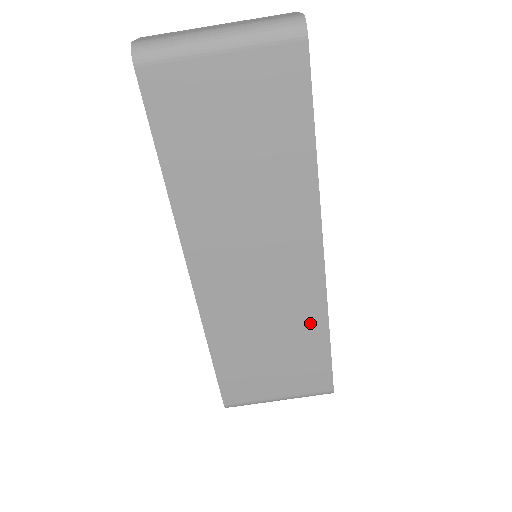
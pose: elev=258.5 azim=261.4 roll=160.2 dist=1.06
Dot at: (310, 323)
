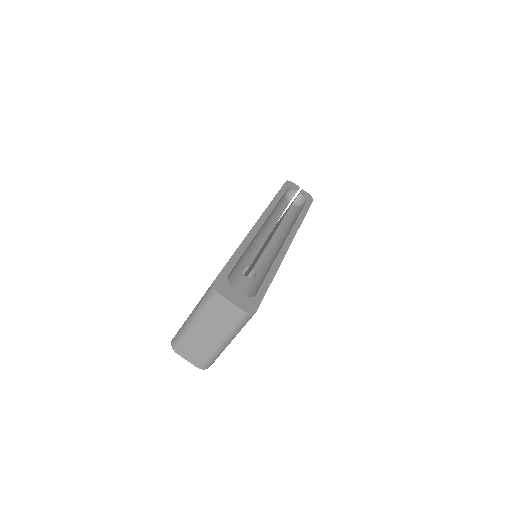
Dot at: occluded
